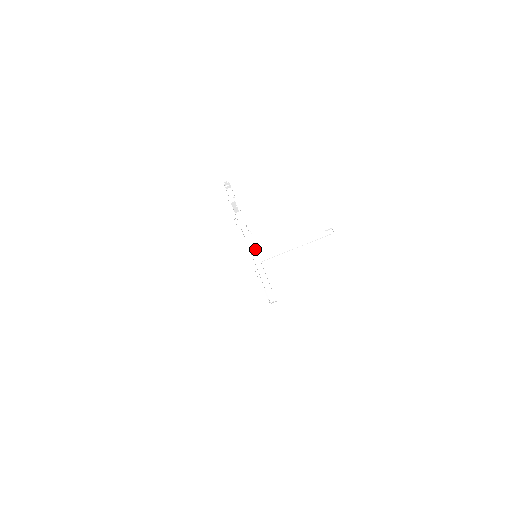
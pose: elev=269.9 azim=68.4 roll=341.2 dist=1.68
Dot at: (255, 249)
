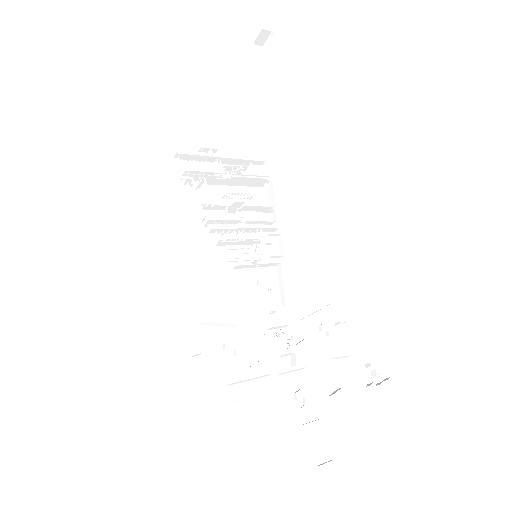
Dot at: (321, 366)
